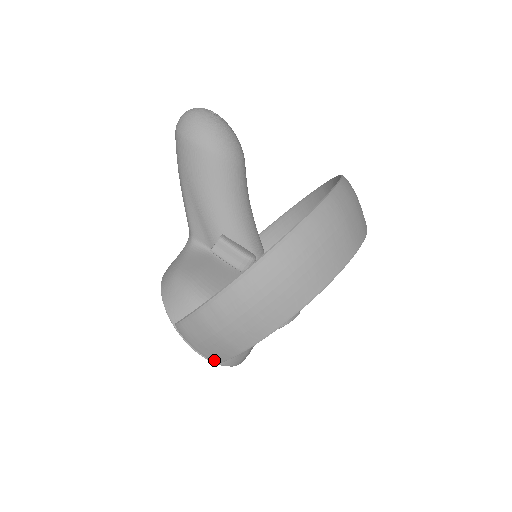
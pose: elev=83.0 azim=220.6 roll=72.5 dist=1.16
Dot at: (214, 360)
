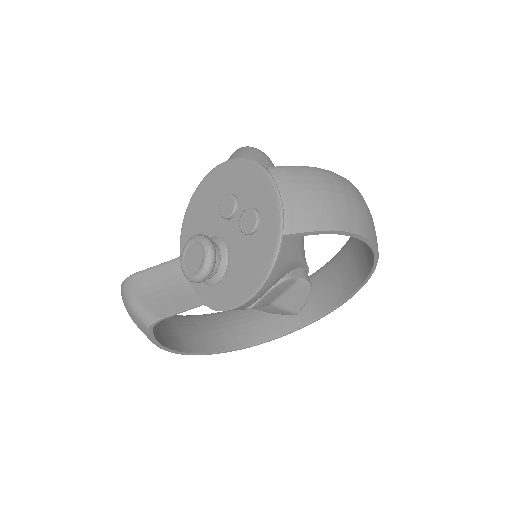
Dot at: (289, 224)
